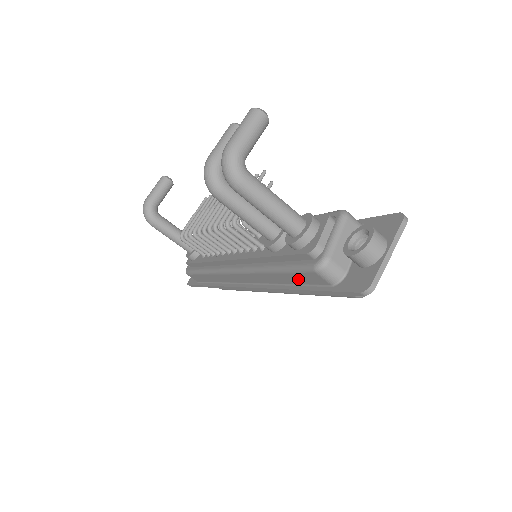
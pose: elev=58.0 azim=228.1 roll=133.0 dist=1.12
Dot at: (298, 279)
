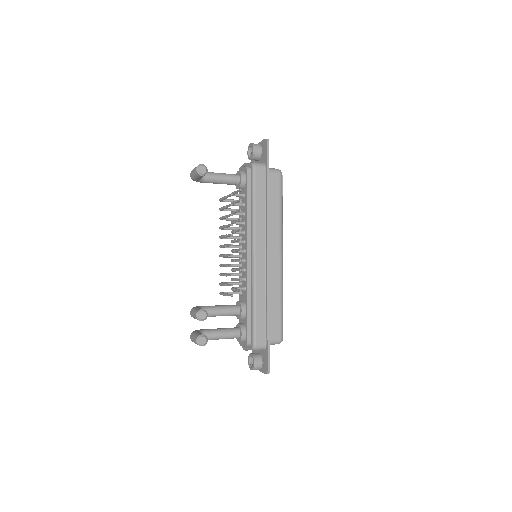
Dot at: occluded
